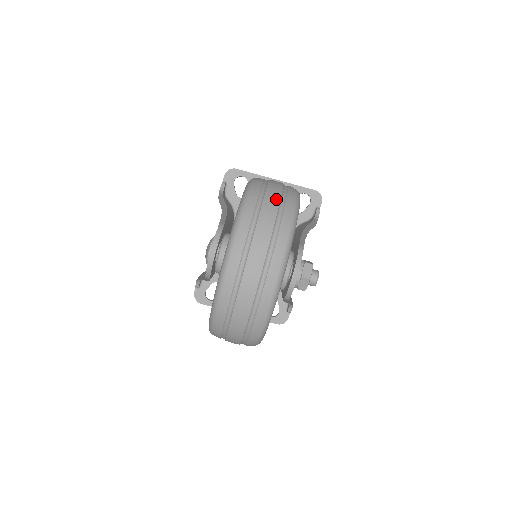
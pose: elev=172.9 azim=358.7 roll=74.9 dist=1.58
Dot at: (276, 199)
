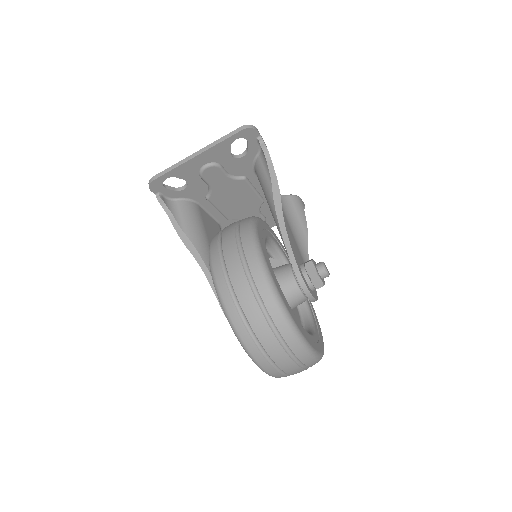
Dot at: (262, 323)
